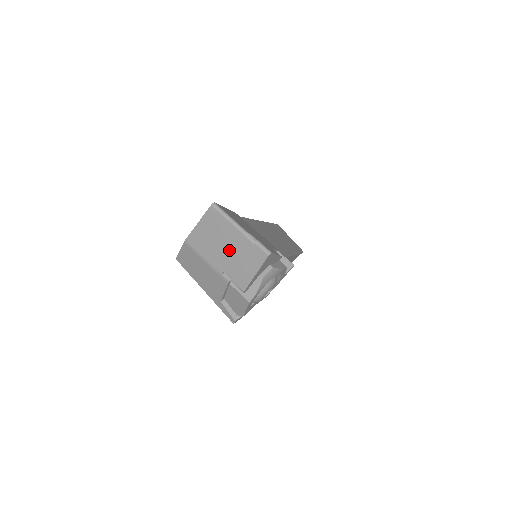
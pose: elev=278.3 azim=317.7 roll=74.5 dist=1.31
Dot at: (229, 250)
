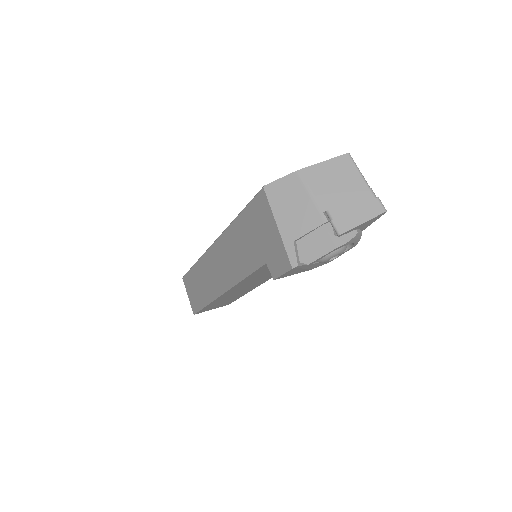
Dot at: (345, 194)
